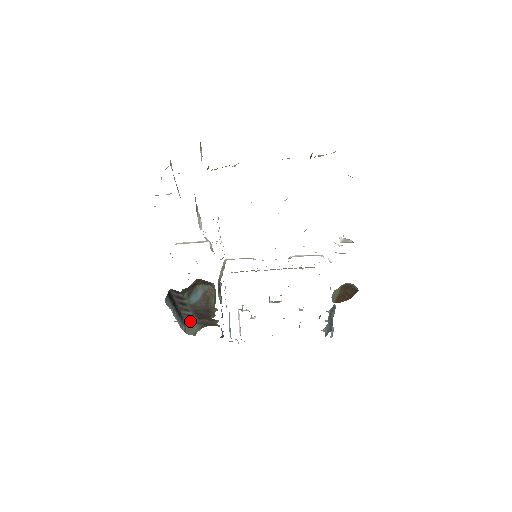
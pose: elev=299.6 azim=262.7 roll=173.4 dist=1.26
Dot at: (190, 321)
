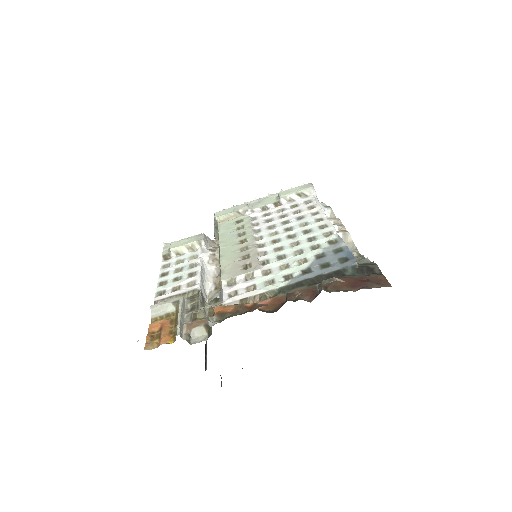
Dot at: occluded
